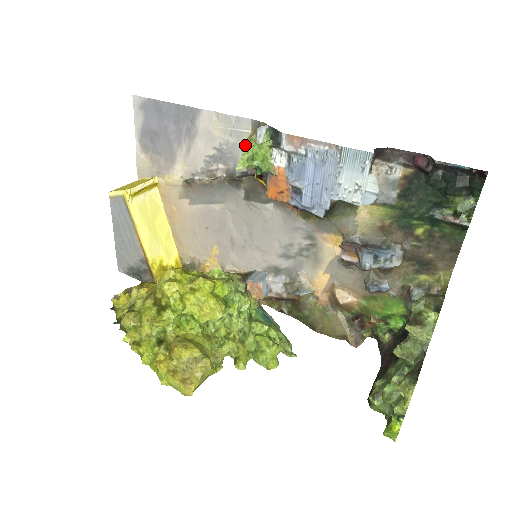
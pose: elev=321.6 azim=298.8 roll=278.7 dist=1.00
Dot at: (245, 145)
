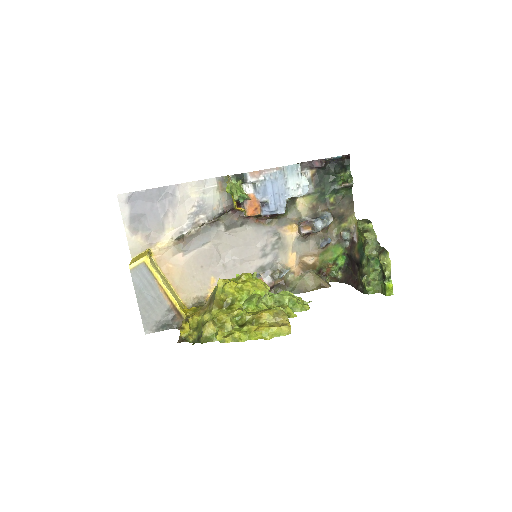
Dot at: (228, 187)
